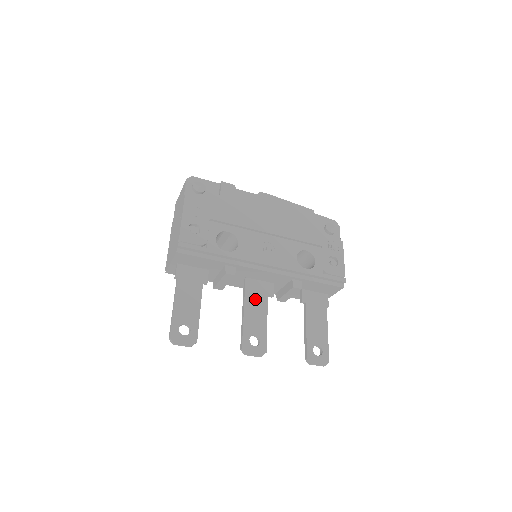
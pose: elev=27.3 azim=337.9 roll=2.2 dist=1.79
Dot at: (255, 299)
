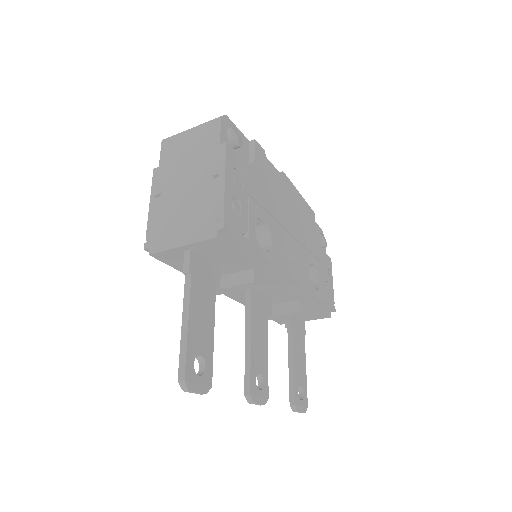
Dot at: (259, 320)
